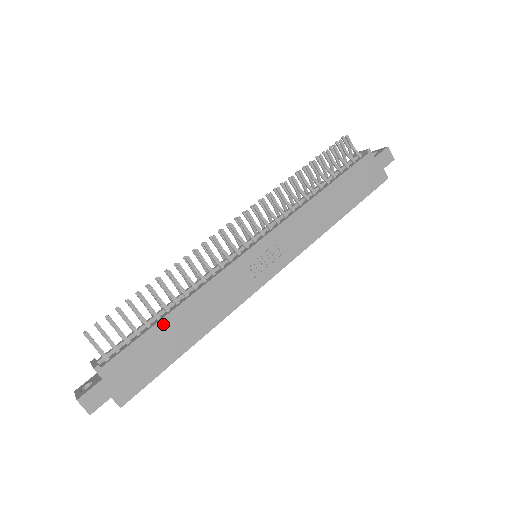
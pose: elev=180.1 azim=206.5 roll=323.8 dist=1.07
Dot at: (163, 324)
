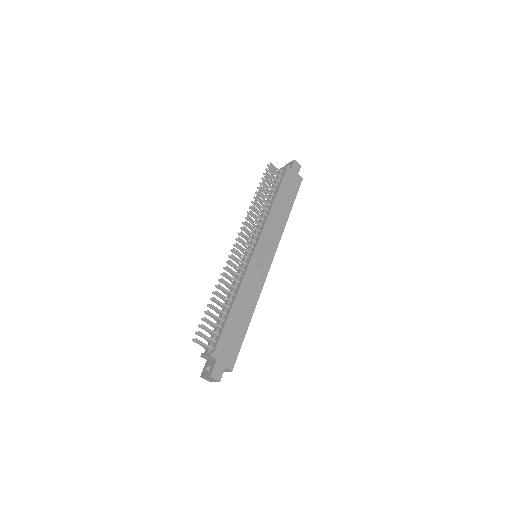
Dot at: (231, 315)
